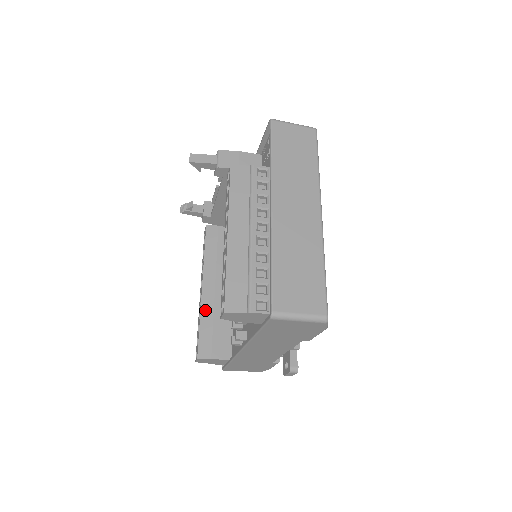
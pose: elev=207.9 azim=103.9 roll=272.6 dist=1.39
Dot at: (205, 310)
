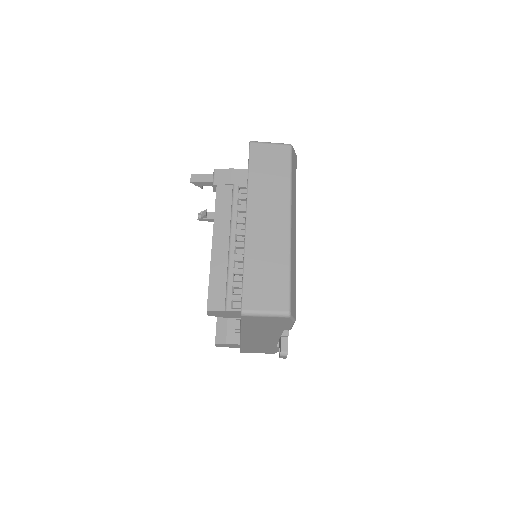
Dot at: occluded
